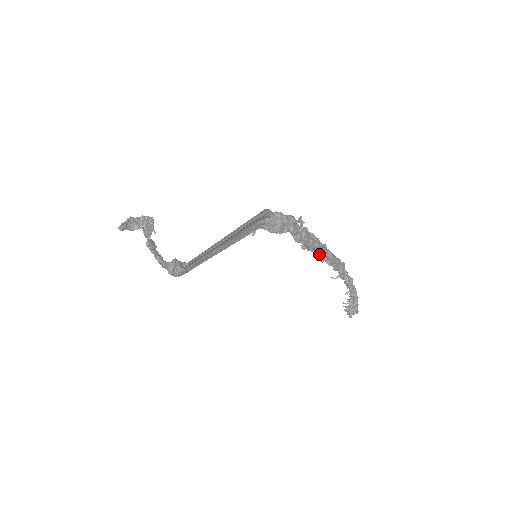
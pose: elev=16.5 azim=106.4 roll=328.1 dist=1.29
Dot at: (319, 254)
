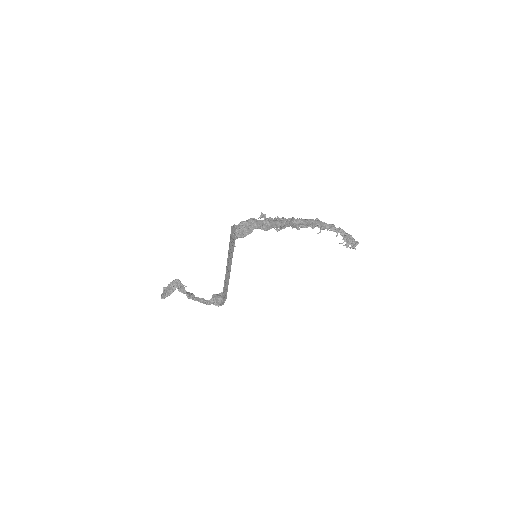
Dot at: (293, 226)
